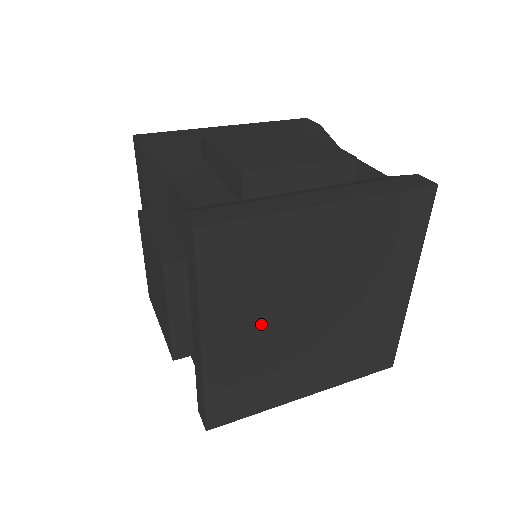
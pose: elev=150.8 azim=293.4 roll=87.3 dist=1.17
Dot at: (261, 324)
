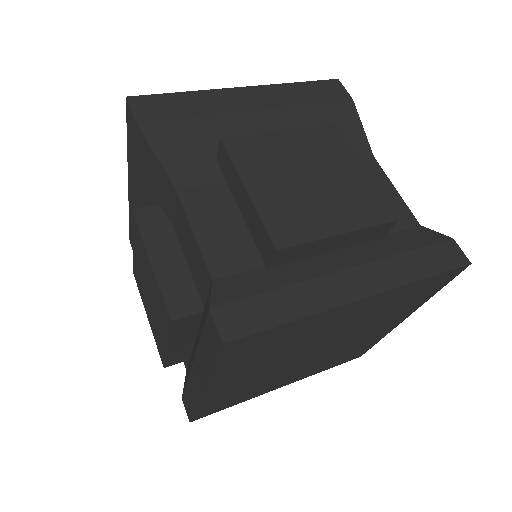
Dot at: (262, 369)
